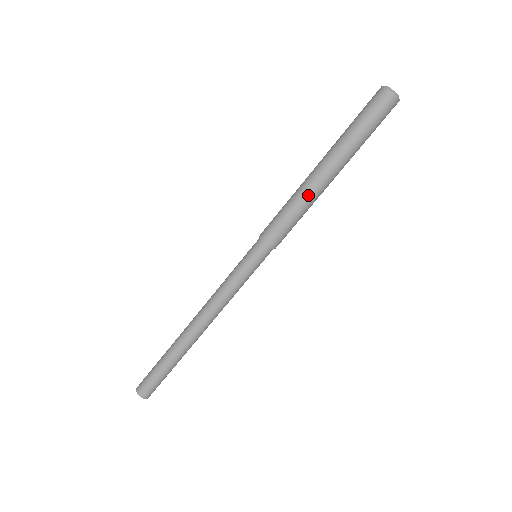
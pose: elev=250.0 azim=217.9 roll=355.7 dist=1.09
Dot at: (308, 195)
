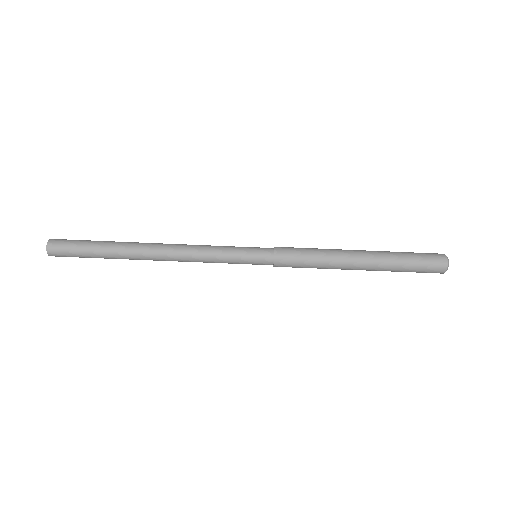
Dot at: (336, 259)
